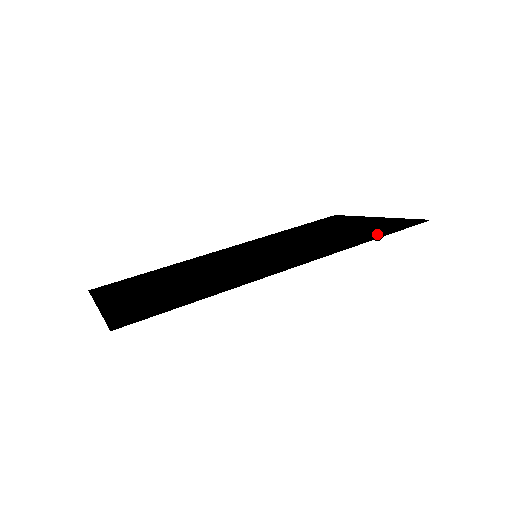
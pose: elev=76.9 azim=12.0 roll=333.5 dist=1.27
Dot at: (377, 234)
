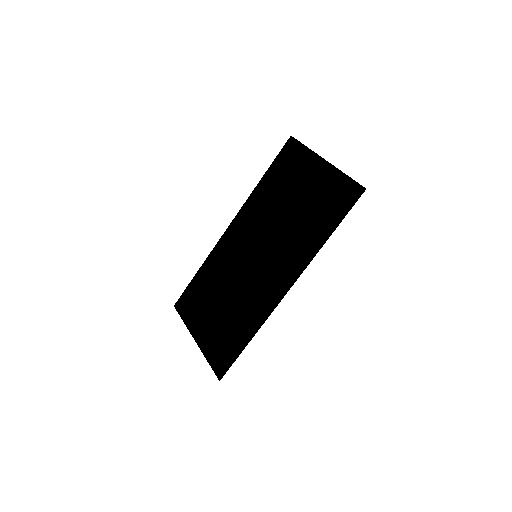
Dot at: (330, 224)
